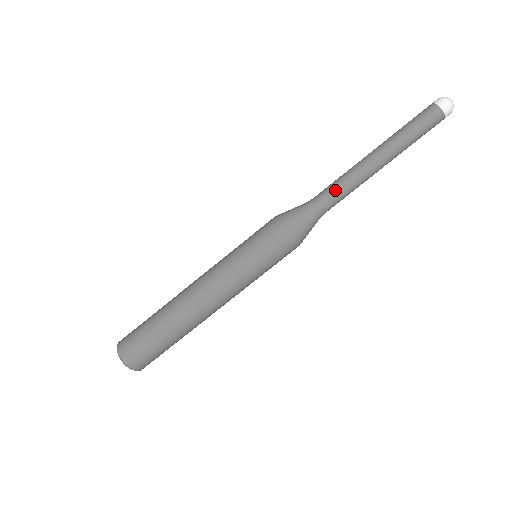
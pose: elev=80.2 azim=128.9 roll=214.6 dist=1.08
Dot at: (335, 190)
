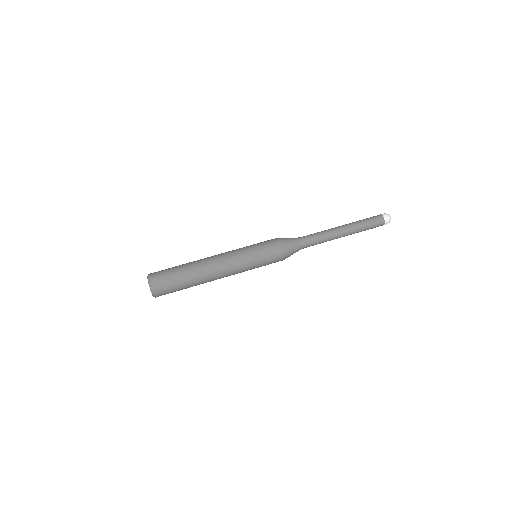
Dot at: (313, 234)
